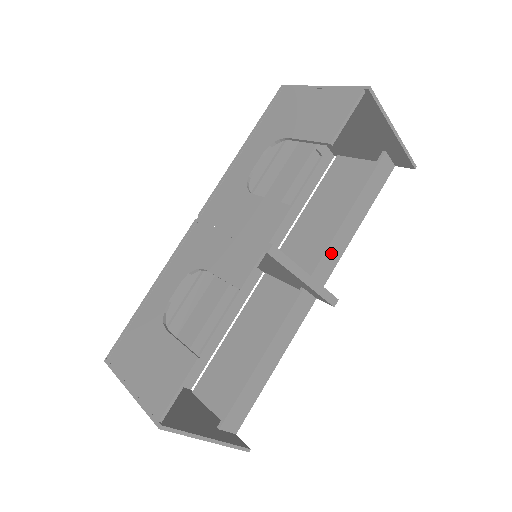
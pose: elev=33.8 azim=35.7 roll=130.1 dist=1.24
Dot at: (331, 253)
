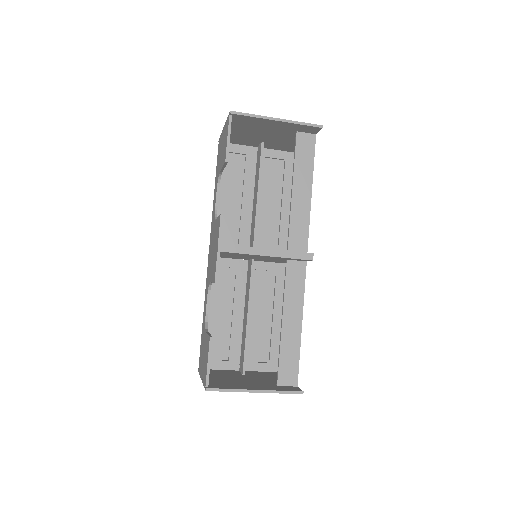
Dot at: (296, 224)
